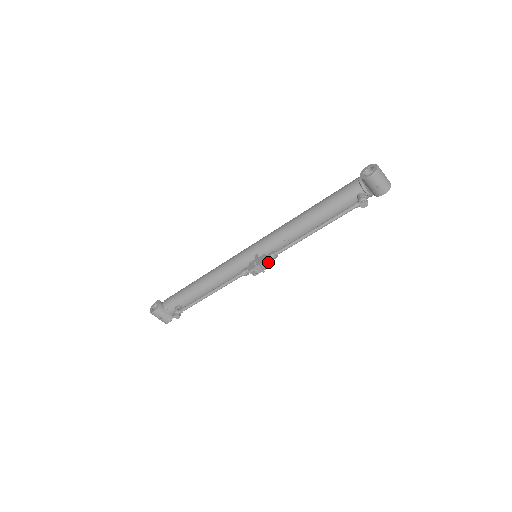
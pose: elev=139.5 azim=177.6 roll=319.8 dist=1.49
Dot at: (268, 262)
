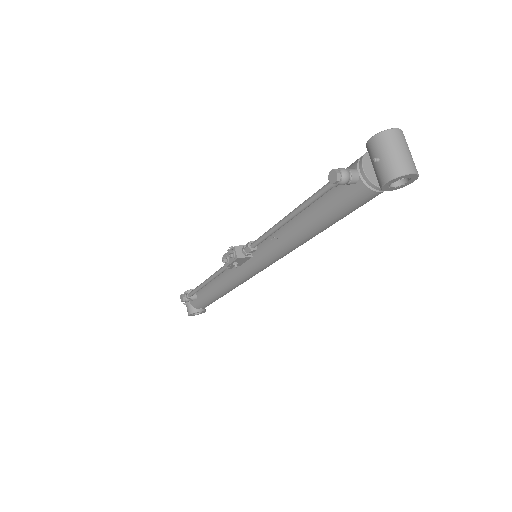
Dot at: (243, 254)
